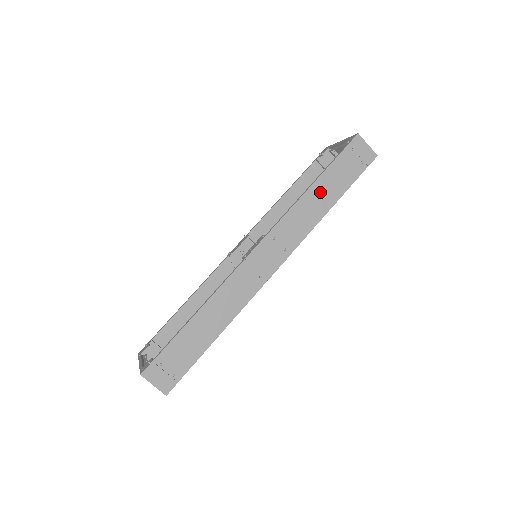
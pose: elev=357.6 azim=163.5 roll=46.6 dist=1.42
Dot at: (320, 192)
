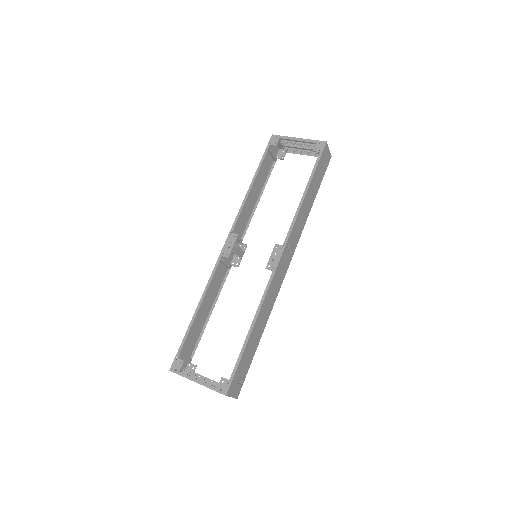
Dot at: (308, 198)
